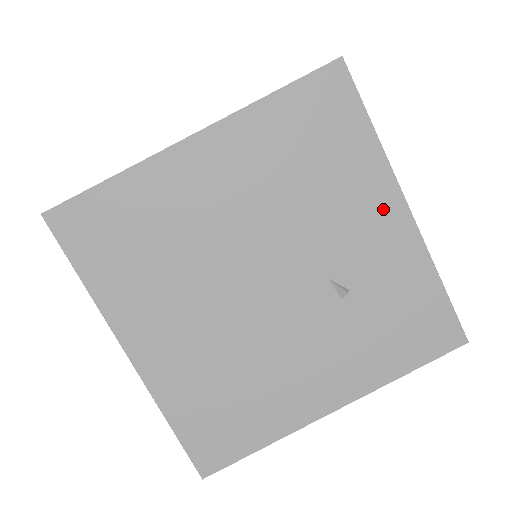
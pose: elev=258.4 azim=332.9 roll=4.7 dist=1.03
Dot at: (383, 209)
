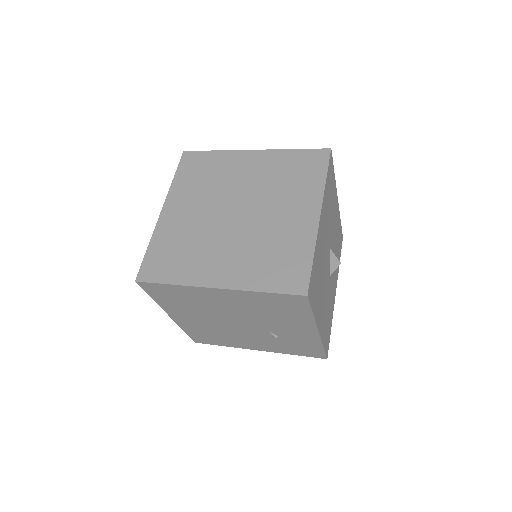
Dot at: (305, 329)
